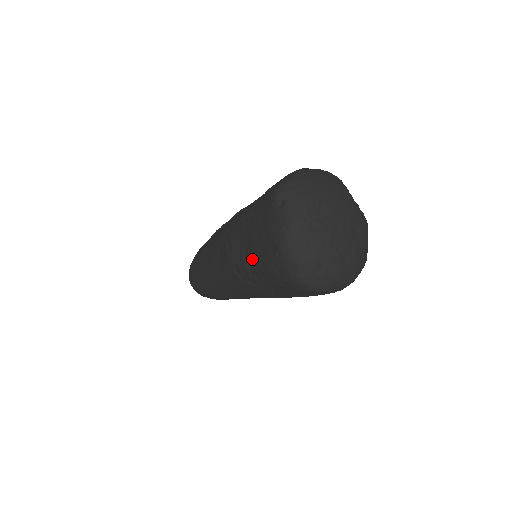
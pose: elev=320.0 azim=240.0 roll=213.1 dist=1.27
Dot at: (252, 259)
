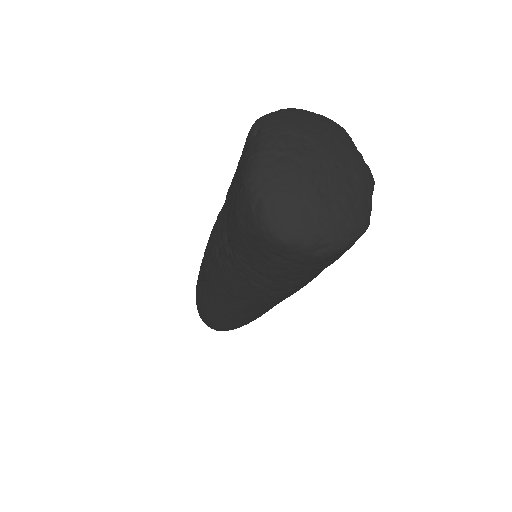
Dot at: (227, 222)
